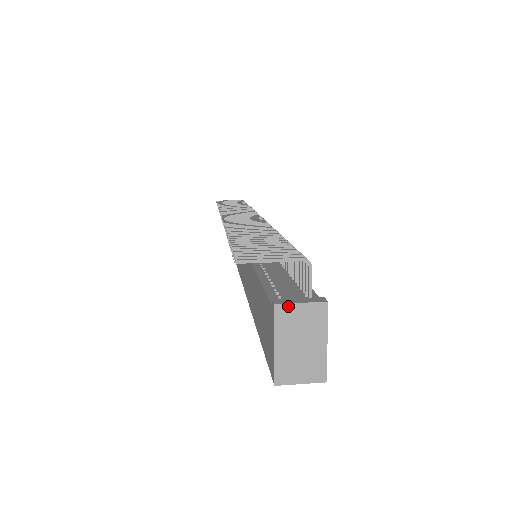
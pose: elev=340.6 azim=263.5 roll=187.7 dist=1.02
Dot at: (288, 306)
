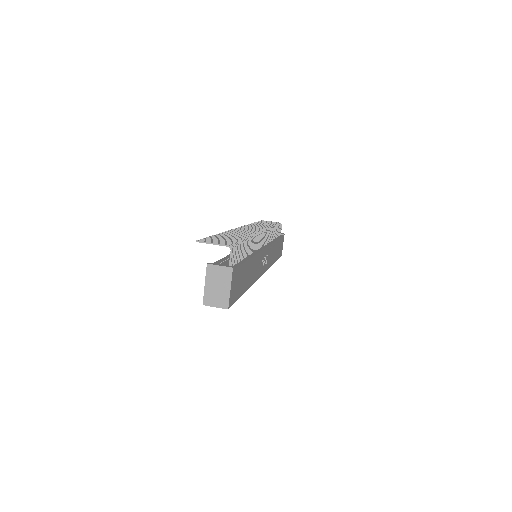
Dot at: (213, 266)
